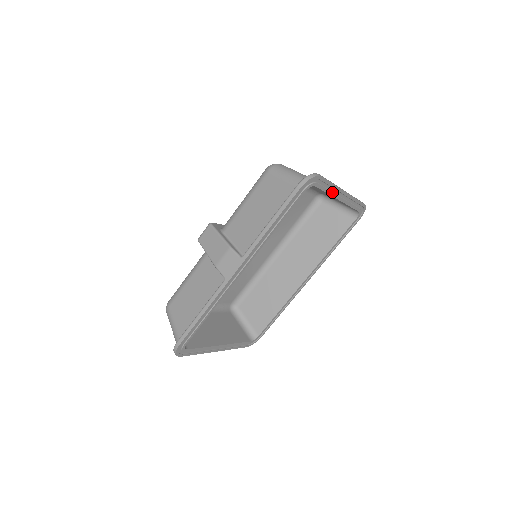
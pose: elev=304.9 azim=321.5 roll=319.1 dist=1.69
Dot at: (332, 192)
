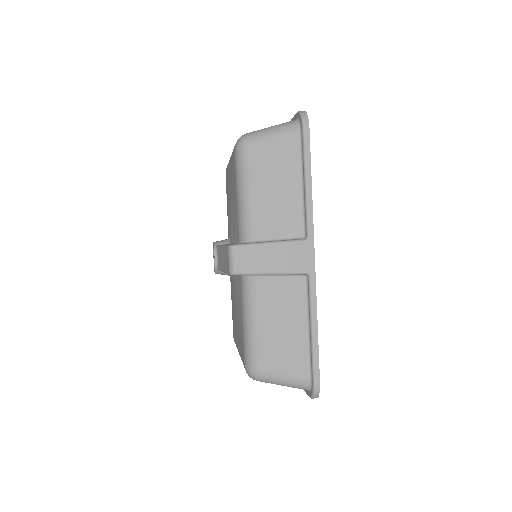
Dot at: occluded
